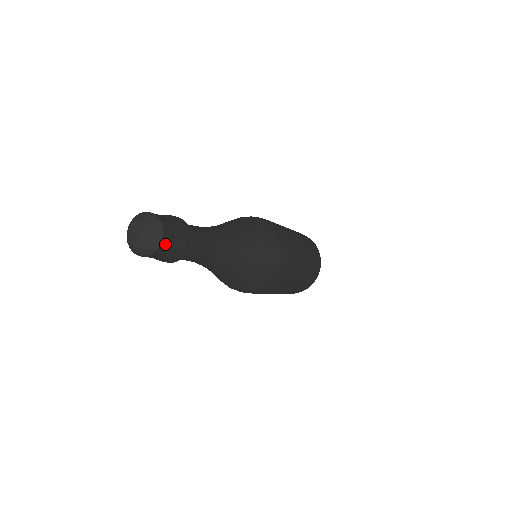
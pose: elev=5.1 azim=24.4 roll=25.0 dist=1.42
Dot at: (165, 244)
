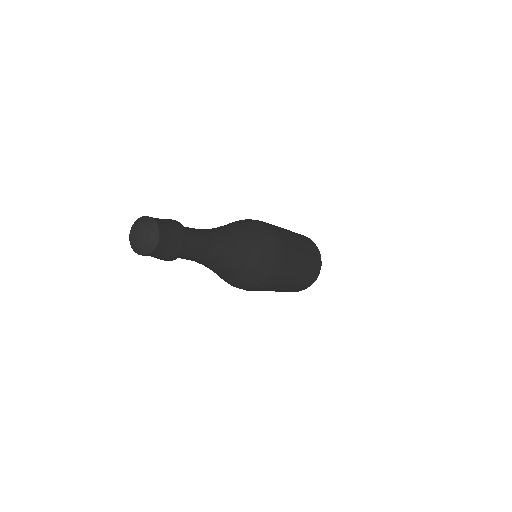
Dot at: (160, 247)
